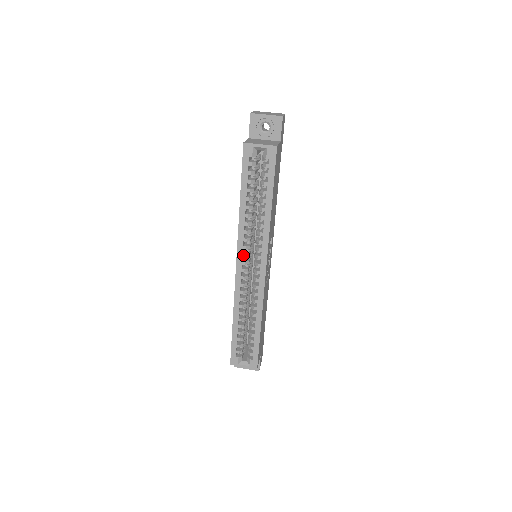
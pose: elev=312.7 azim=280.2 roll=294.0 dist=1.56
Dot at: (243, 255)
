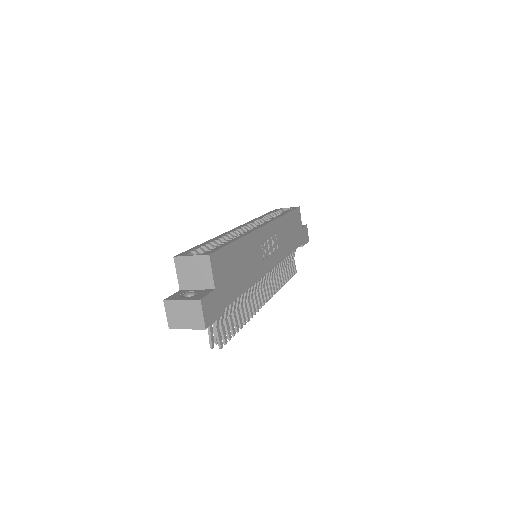
Dot at: (248, 224)
